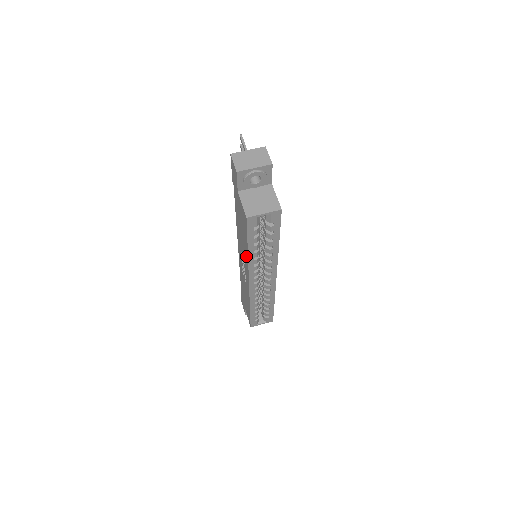
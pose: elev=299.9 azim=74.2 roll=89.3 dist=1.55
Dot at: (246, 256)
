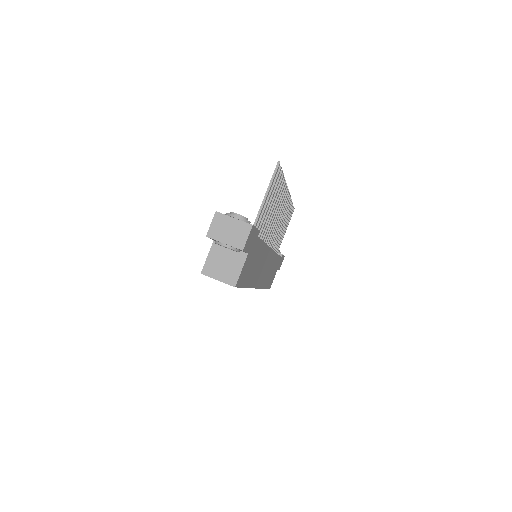
Dot at: occluded
